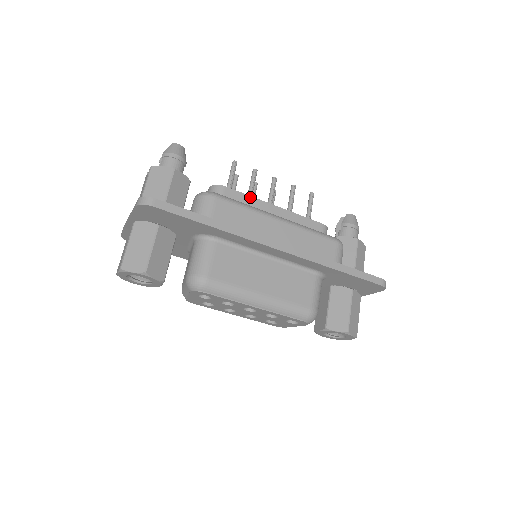
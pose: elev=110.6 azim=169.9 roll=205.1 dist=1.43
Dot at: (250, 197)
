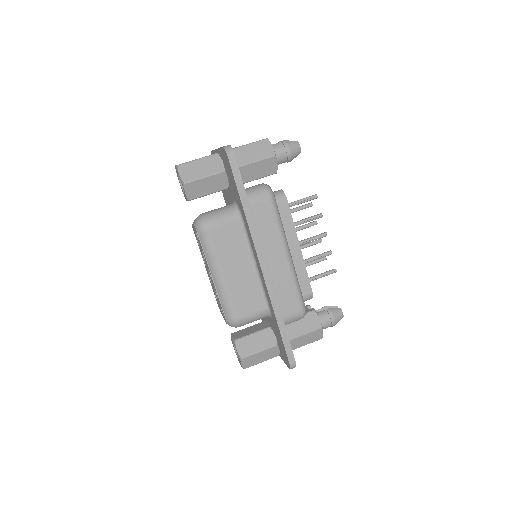
Dot at: (293, 223)
